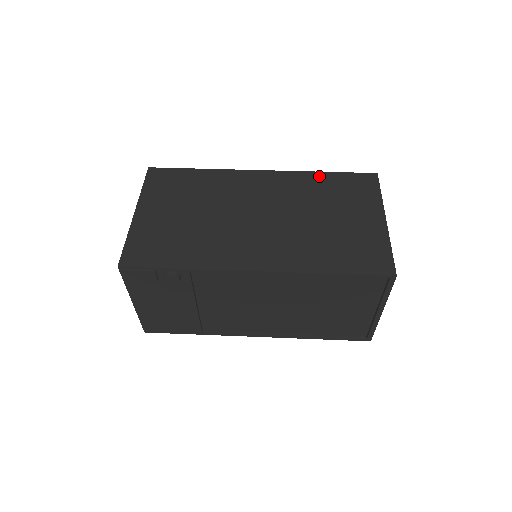
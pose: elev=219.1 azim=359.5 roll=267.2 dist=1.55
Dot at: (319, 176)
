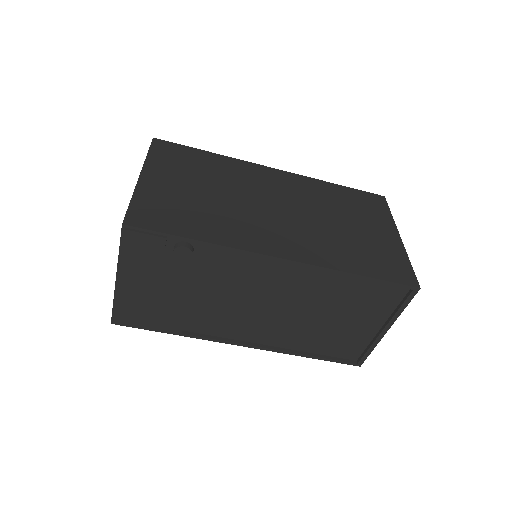
Dot at: (332, 186)
